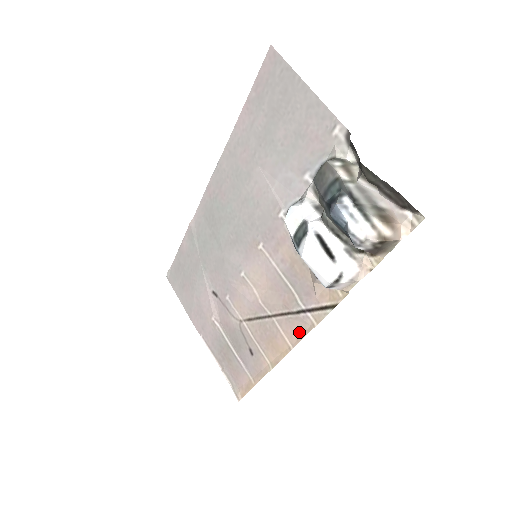
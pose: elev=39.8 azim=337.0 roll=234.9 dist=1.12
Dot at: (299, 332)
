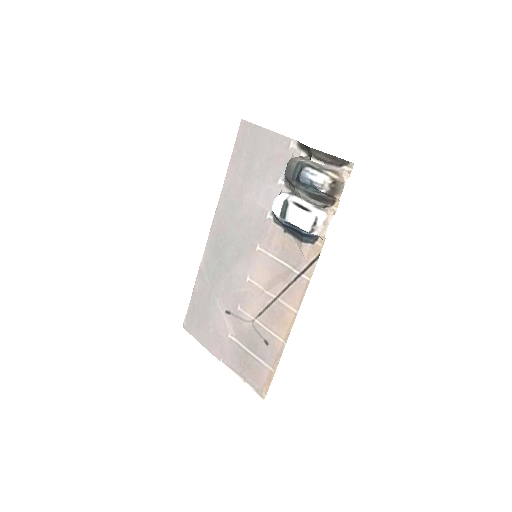
Dot at: (299, 295)
